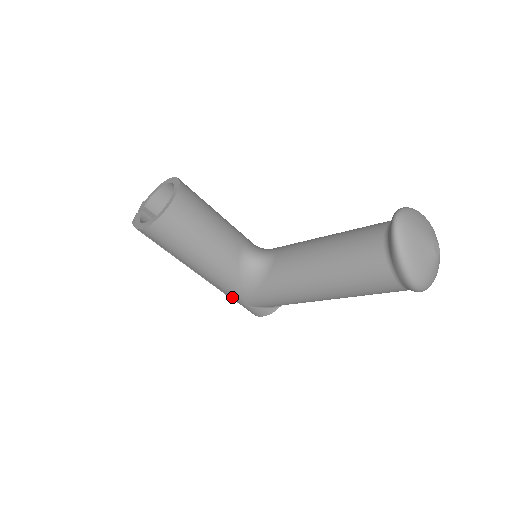
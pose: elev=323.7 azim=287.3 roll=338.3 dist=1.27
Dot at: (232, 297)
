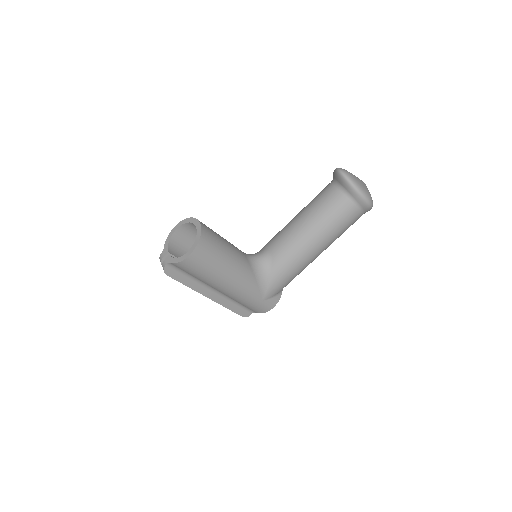
Dot at: (251, 299)
